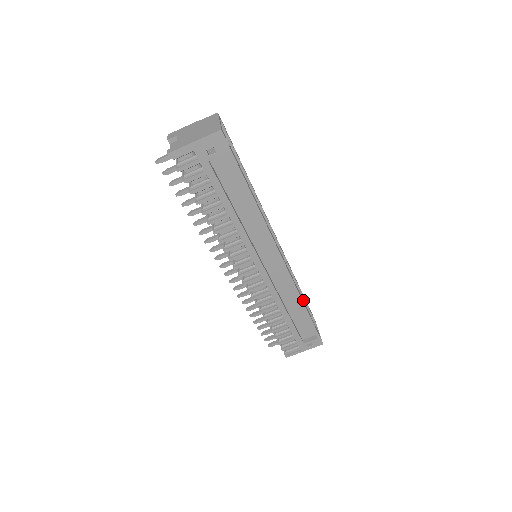
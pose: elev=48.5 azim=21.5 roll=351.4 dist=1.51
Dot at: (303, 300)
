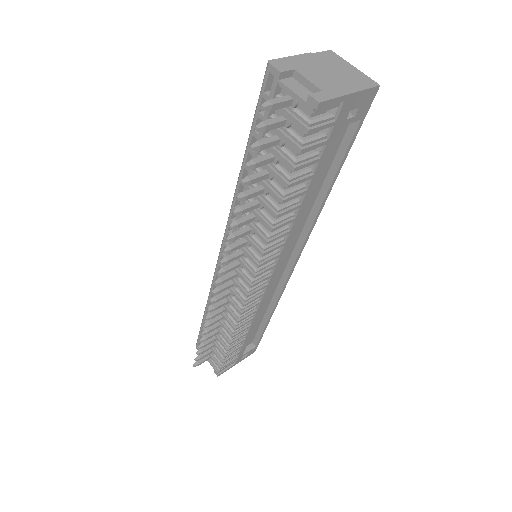
Dot at: occluded
